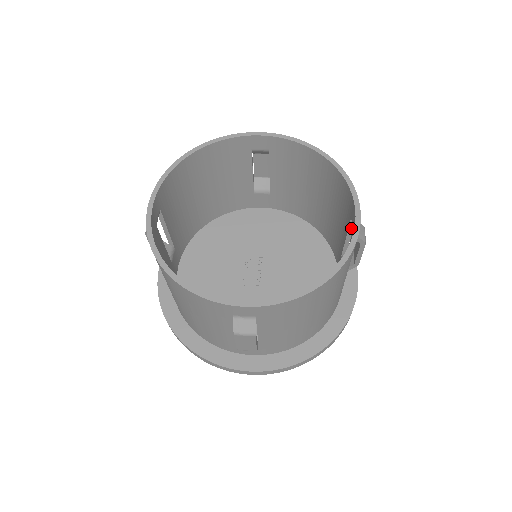
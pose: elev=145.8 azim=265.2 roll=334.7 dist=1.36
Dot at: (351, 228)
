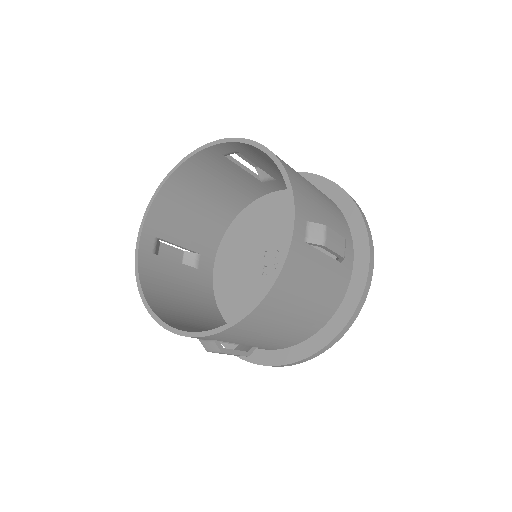
Dot at: occluded
